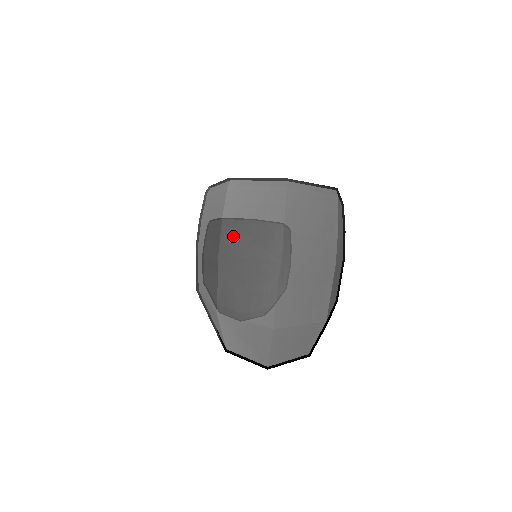
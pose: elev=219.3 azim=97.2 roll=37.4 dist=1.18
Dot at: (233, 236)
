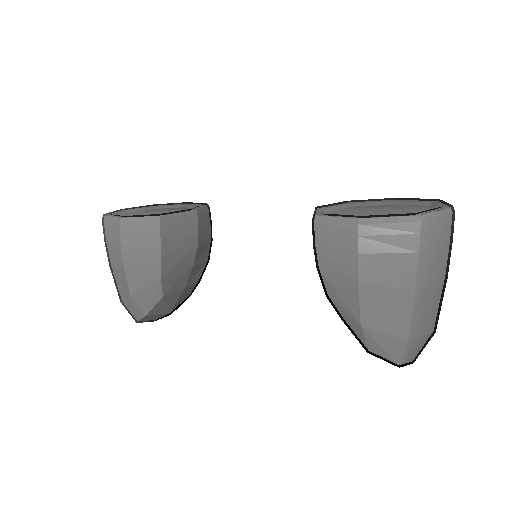
Dot at: (424, 268)
